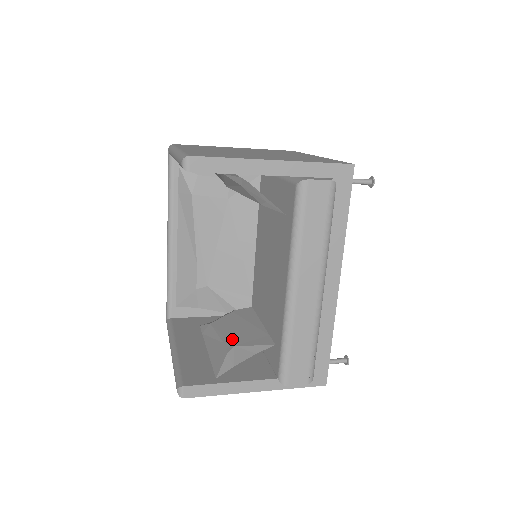
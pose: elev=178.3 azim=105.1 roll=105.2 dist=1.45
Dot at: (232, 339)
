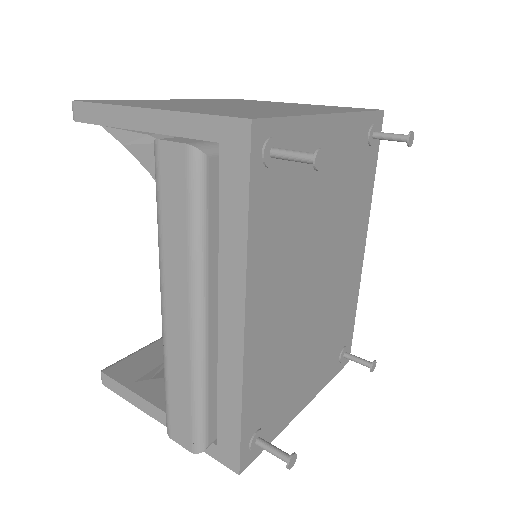
Dot at: occluded
